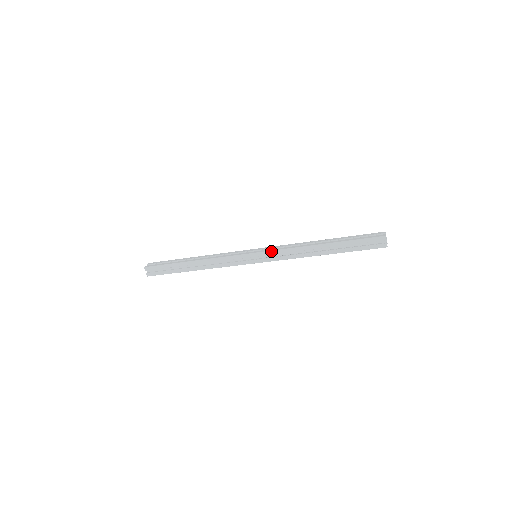
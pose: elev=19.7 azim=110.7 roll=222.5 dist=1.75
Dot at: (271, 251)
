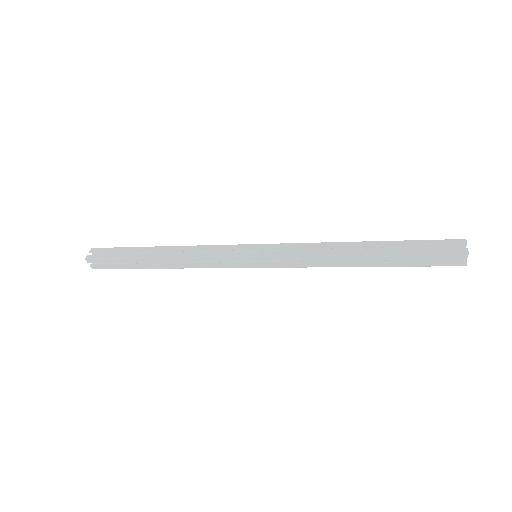
Dot at: (281, 256)
